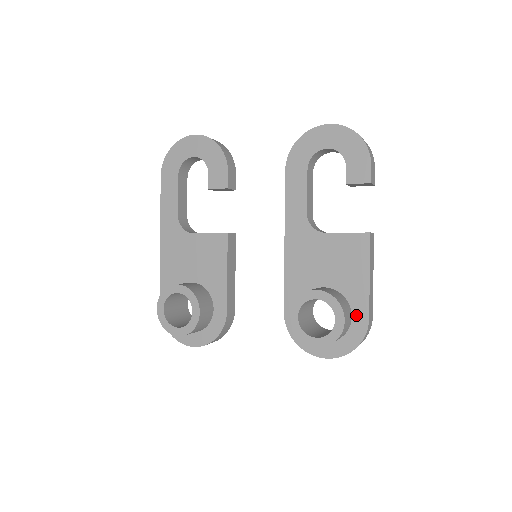
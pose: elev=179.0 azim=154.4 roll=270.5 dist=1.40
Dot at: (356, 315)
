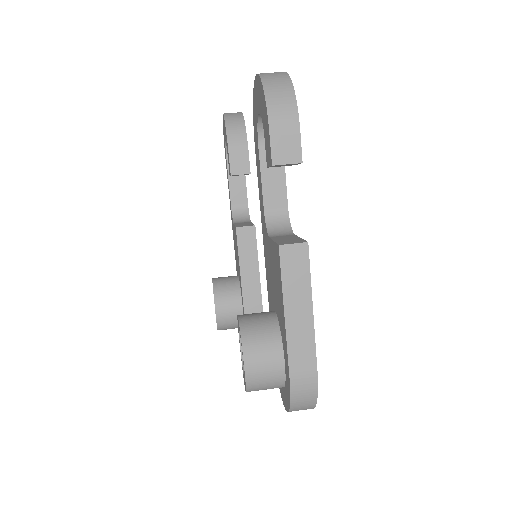
Dot at: (285, 363)
